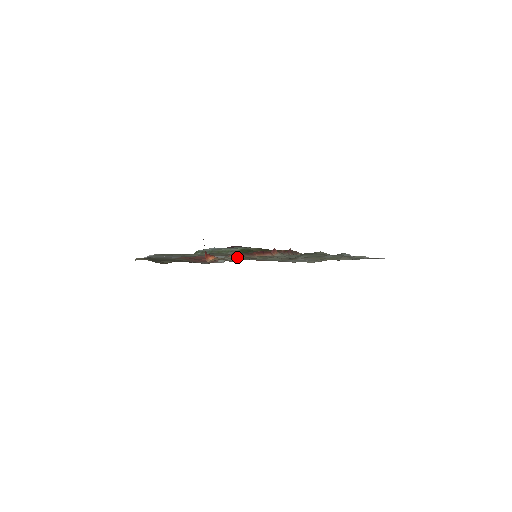
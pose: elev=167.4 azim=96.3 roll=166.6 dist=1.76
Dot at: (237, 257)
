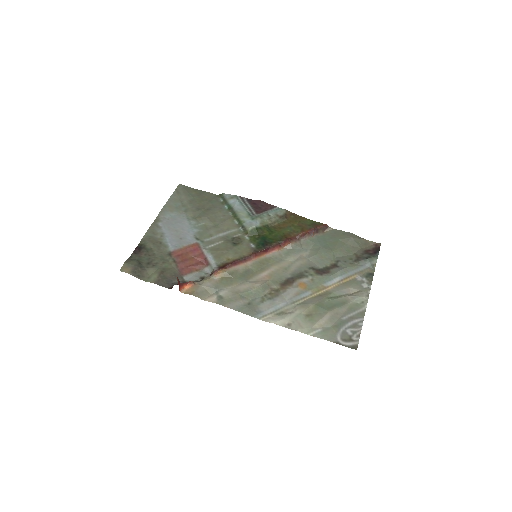
Dot at: (222, 276)
